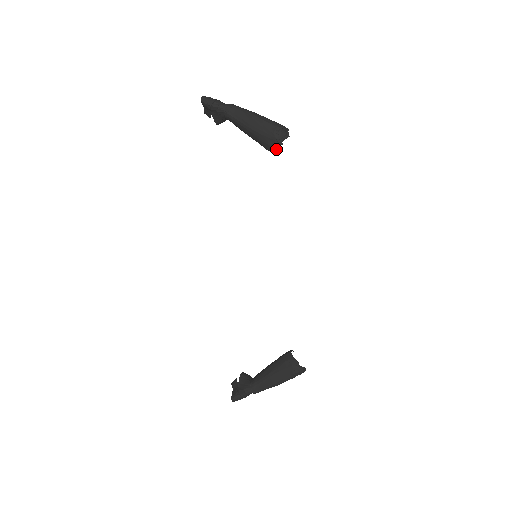
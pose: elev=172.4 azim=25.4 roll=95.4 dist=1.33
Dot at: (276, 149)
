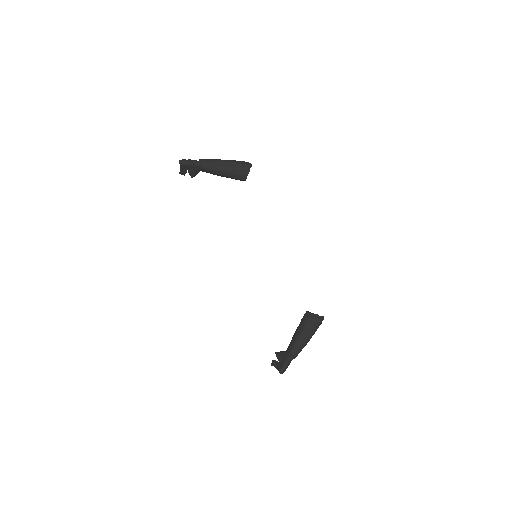
Dot at: (246, 176)
